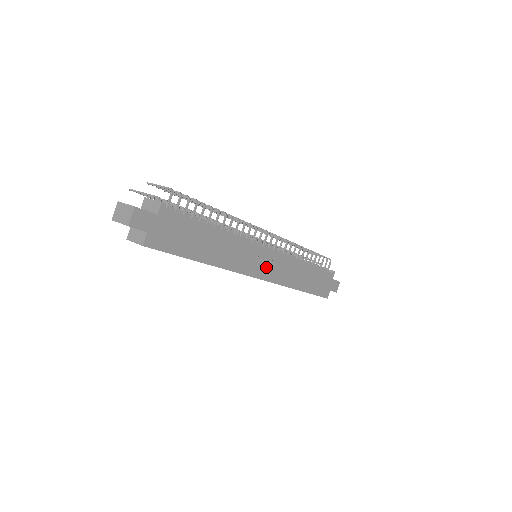
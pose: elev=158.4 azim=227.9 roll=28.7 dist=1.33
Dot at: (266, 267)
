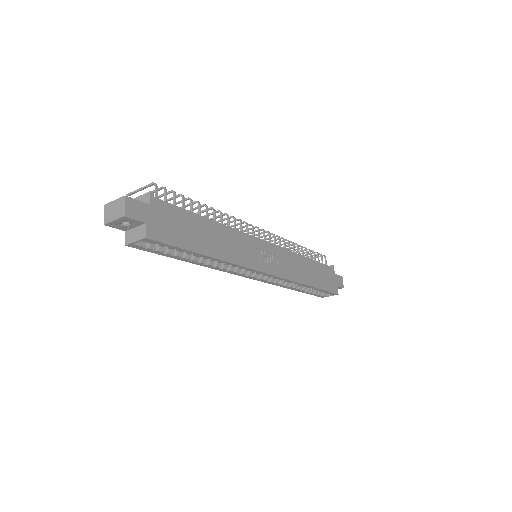
Dot at: (270, 261)
